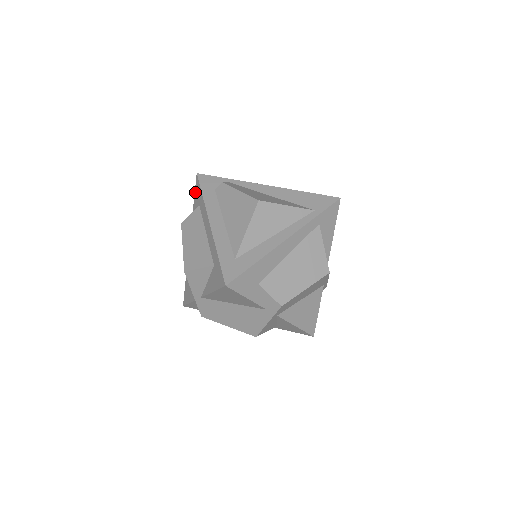
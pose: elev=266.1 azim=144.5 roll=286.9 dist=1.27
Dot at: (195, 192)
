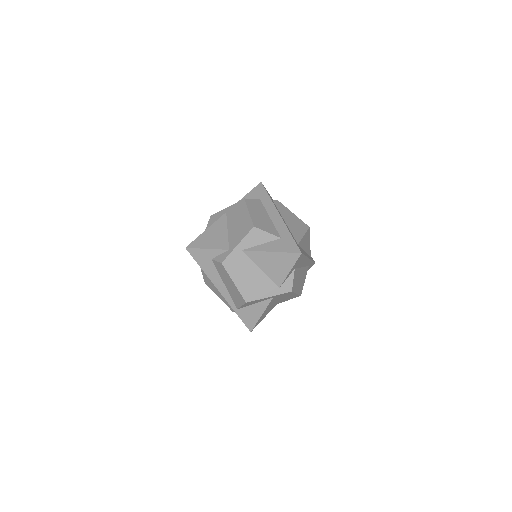
Dot at: (254, 190)
